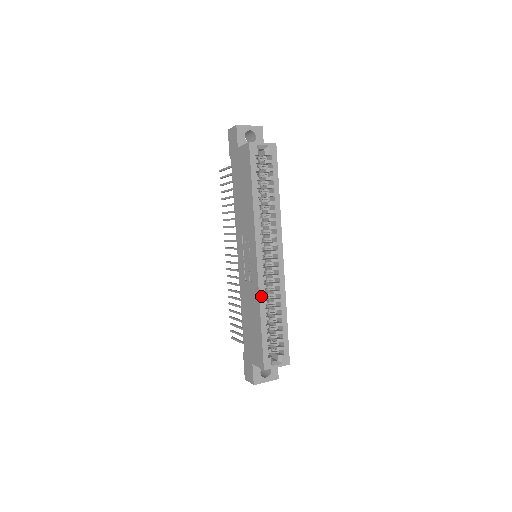
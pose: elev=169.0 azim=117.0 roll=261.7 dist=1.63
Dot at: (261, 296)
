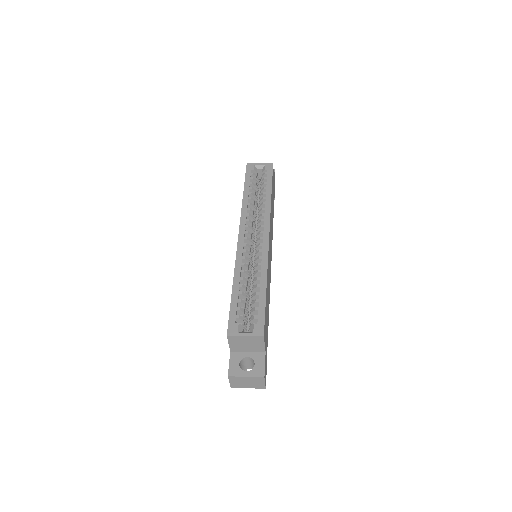
Dot at: (237, 265)
